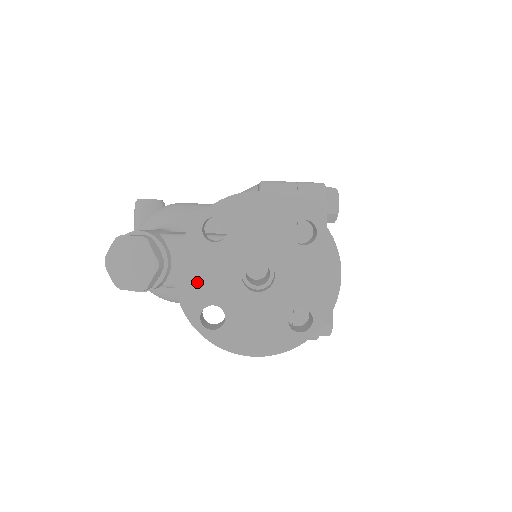
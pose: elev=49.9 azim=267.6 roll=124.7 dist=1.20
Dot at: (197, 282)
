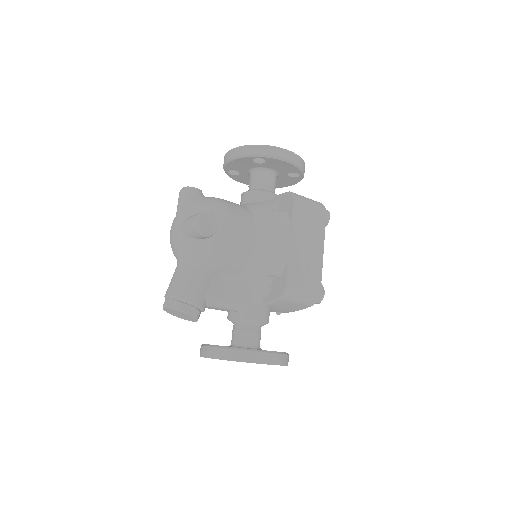
Dot at: occluded
